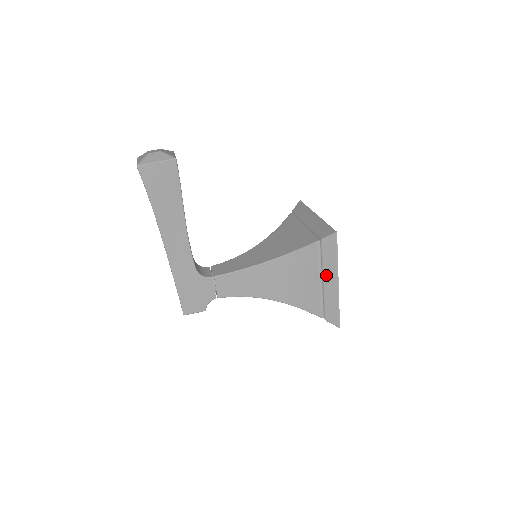
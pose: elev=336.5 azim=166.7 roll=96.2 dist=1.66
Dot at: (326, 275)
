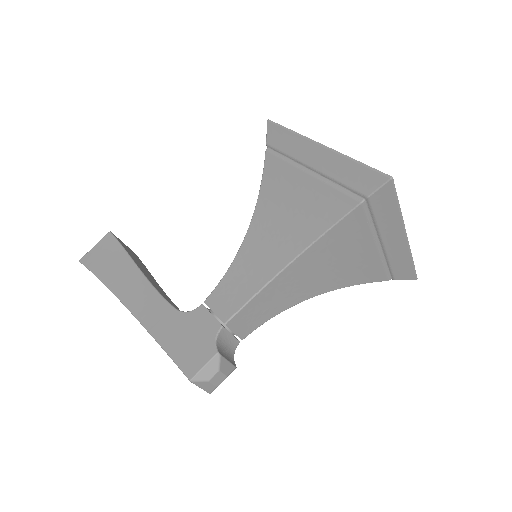
Dot at: (305, 159)
